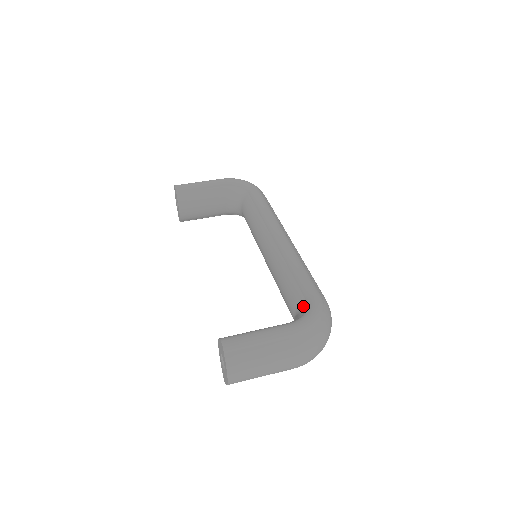
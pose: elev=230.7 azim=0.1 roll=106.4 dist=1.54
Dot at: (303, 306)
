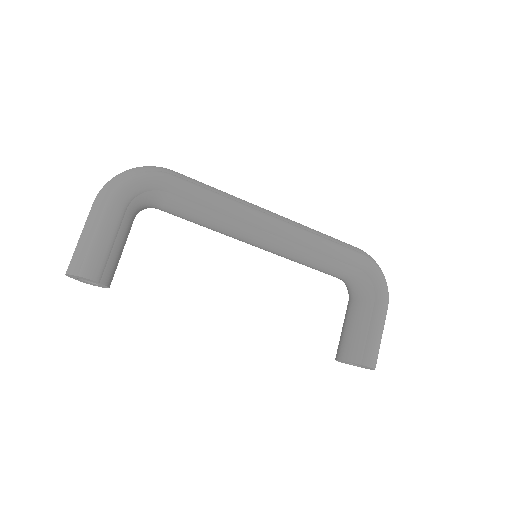
Dot at: (363, 276)
